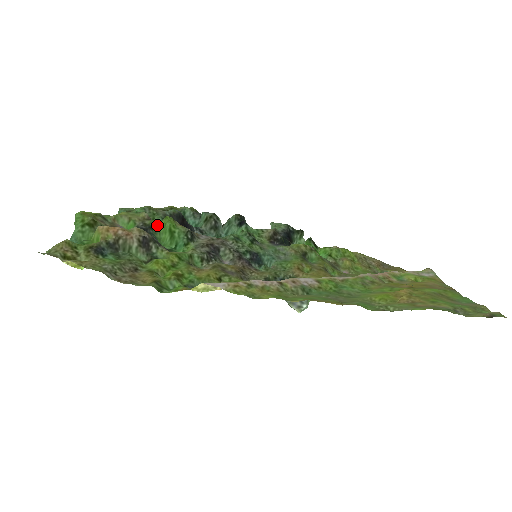
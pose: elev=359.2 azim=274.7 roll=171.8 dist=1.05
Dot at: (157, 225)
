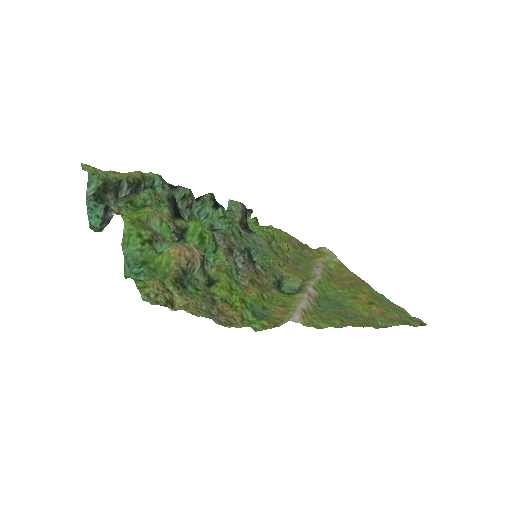
Dot at: (188, 228)
